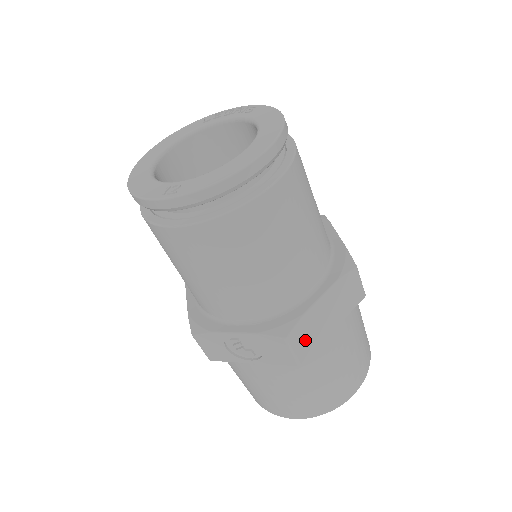
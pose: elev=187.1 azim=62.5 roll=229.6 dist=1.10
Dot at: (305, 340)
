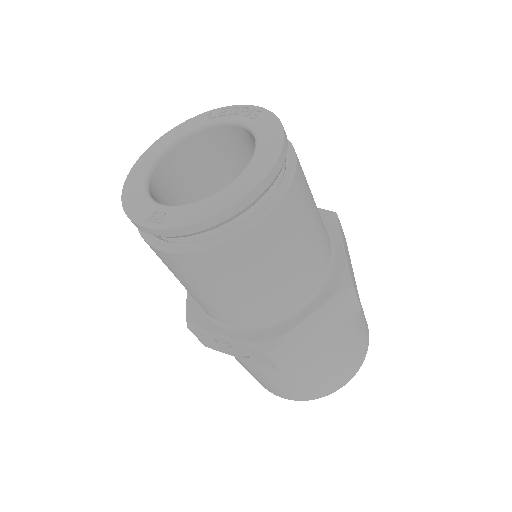
Dot at: (290, 352)
